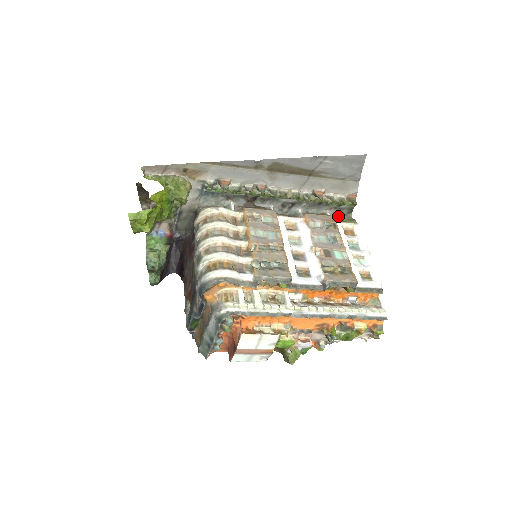
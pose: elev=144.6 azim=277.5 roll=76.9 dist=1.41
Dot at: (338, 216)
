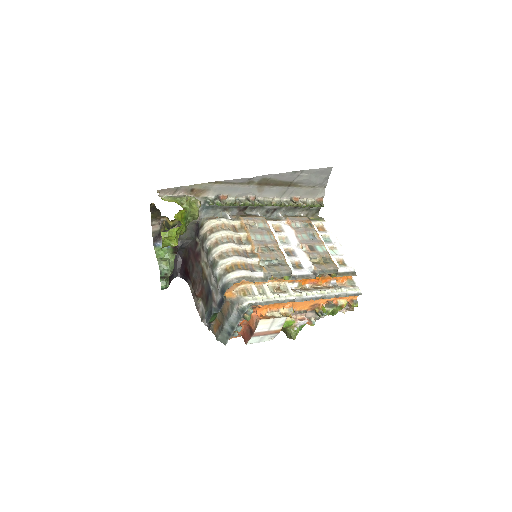
Dot at: (308, 216)
